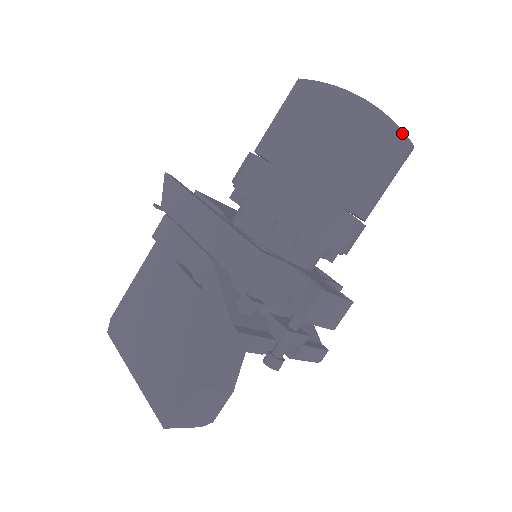
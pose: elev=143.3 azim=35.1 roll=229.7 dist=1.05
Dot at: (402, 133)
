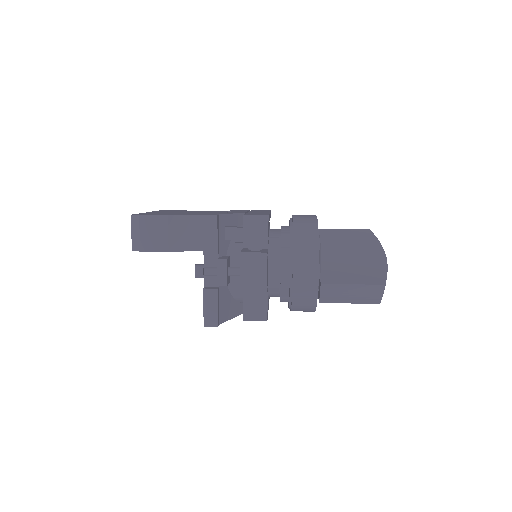
Dot at: (385, 278)
